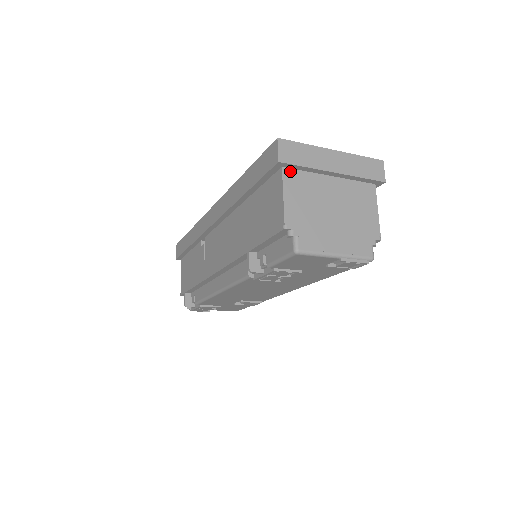
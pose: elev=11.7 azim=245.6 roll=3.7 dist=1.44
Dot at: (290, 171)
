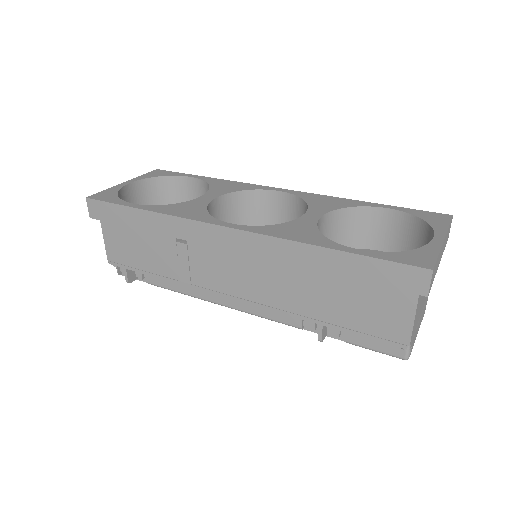
Dot at: occluded
